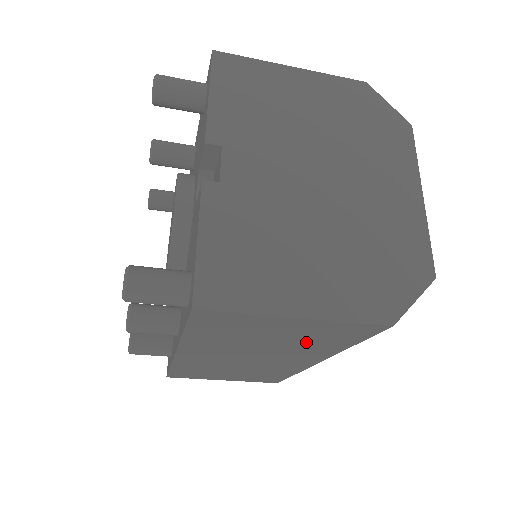
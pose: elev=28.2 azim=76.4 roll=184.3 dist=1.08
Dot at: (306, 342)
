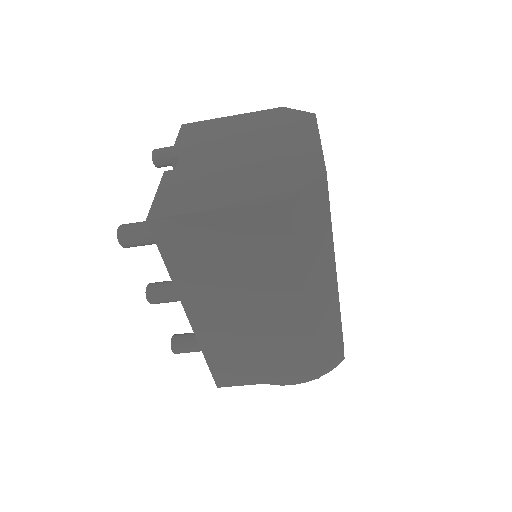
Dot at: (257, 257)
